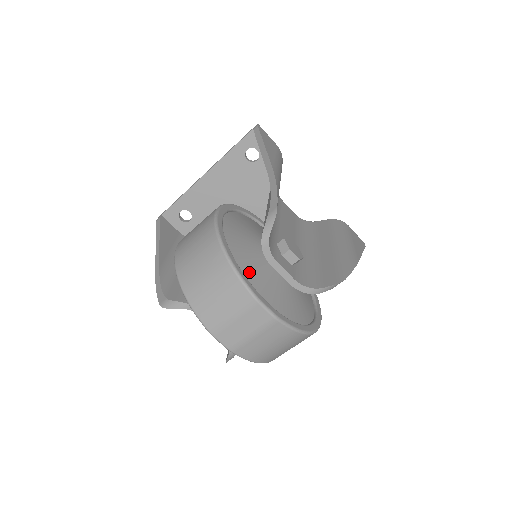
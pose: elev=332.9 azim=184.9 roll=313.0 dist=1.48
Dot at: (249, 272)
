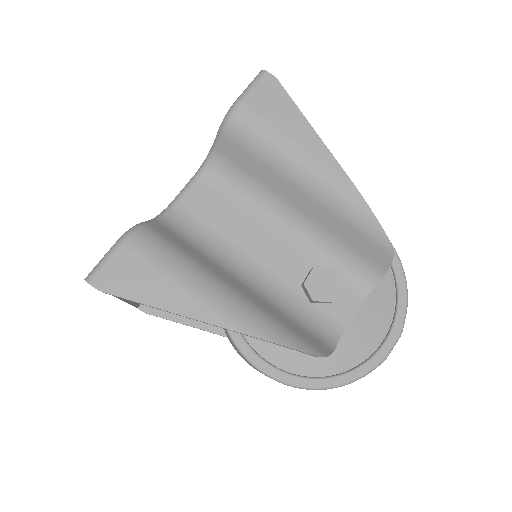
Dot at: (349, 355)
